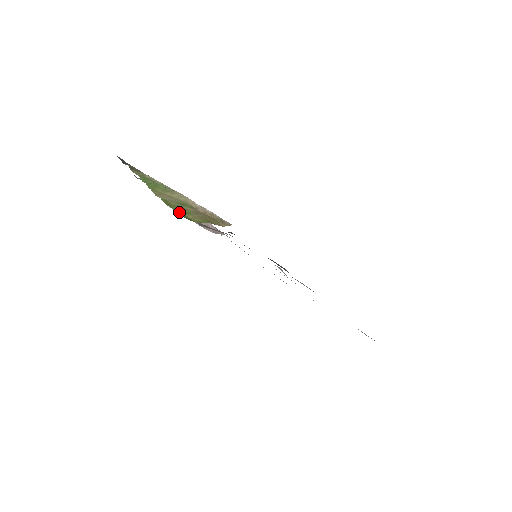
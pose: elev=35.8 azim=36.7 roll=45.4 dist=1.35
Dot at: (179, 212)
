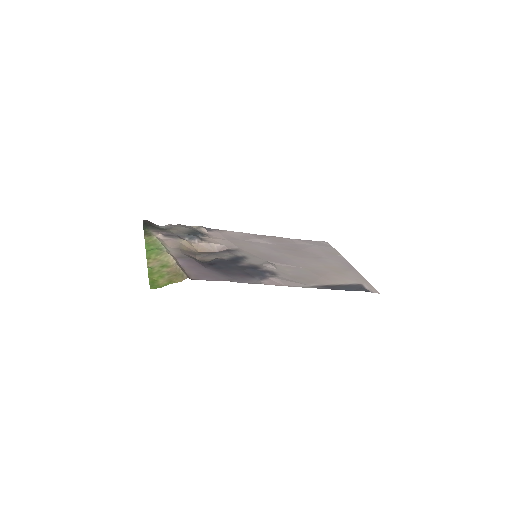
Dot at: (153, 281)
